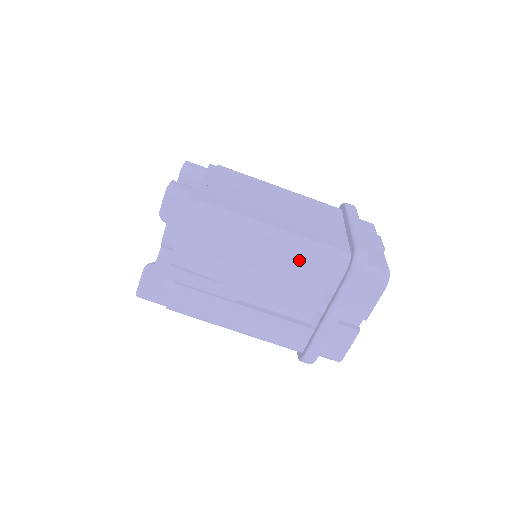
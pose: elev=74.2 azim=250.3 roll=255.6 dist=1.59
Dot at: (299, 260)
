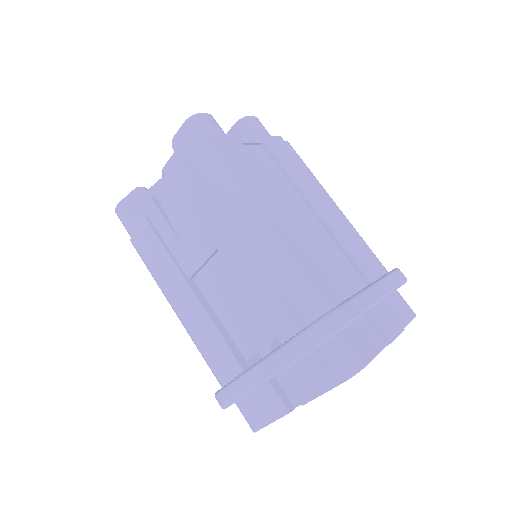
Dot at: (265, 274)
